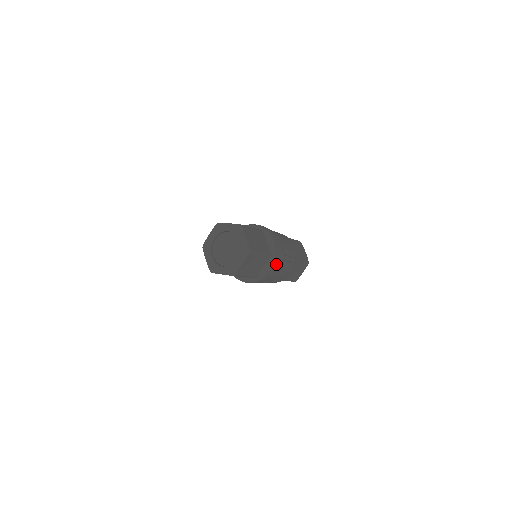
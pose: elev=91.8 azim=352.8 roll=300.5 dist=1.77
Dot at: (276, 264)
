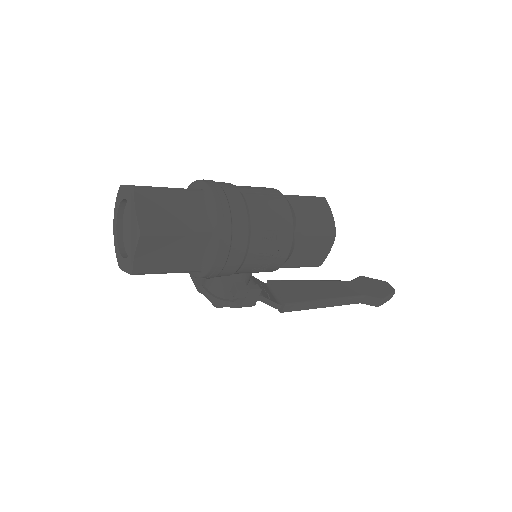
Dot at: (222, 196)
